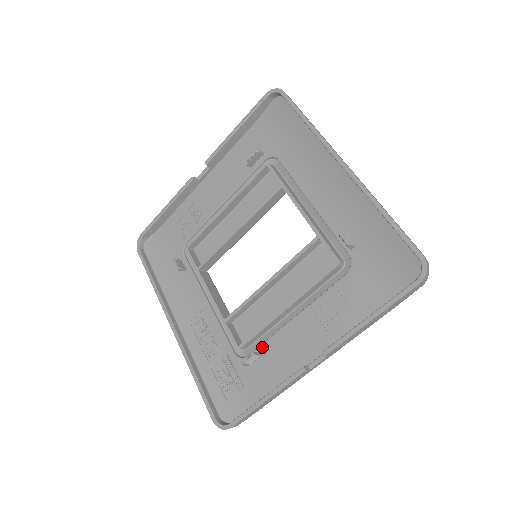
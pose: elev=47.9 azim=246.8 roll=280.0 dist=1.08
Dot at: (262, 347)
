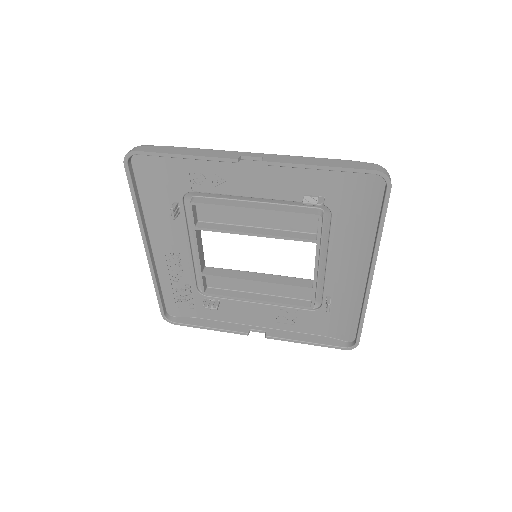
Dot at: (222, 300)
